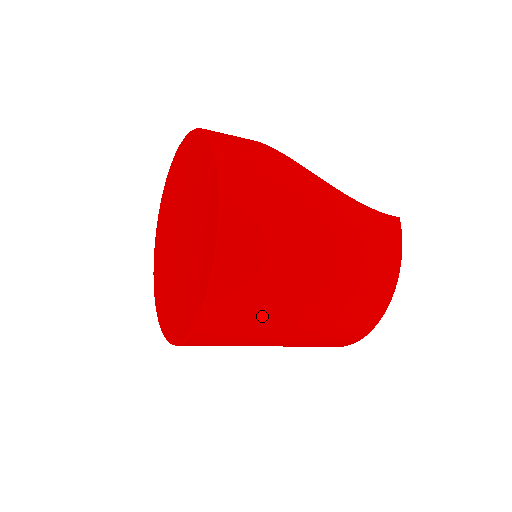
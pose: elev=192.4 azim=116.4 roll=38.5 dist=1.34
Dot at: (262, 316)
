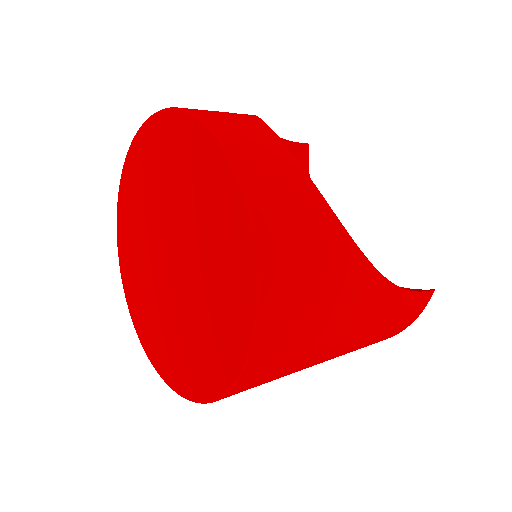
Dot at: occluded
